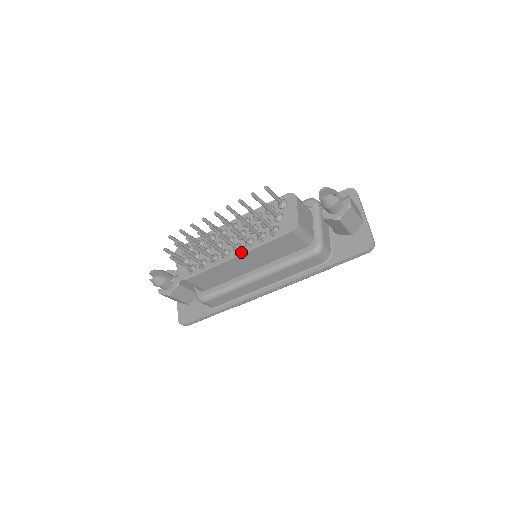
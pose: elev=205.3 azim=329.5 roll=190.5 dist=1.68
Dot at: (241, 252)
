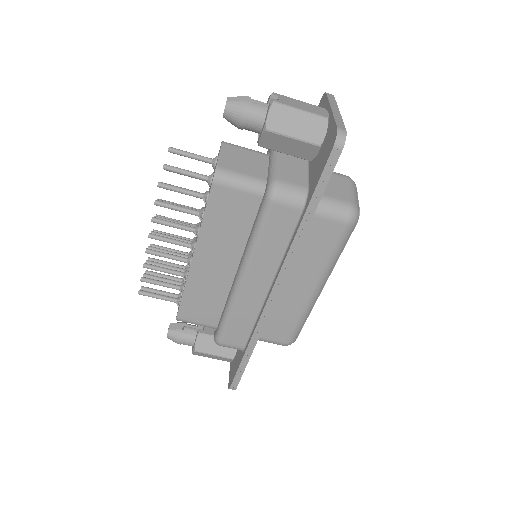
Dot at: (194, 248)
